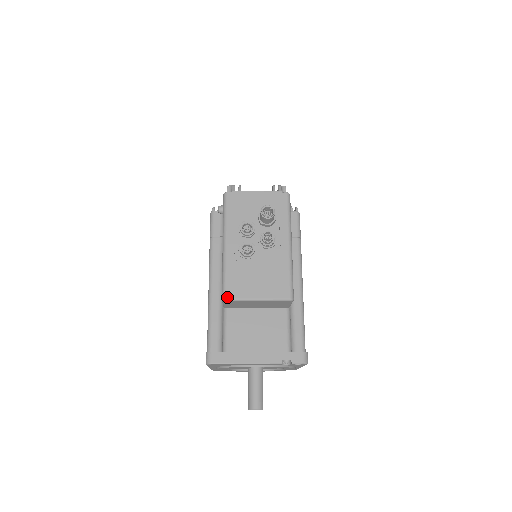
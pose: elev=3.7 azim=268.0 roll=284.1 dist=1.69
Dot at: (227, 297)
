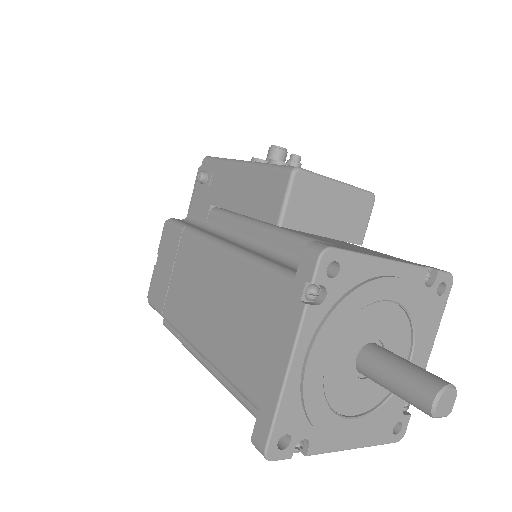
Dot at: (298, 167)
